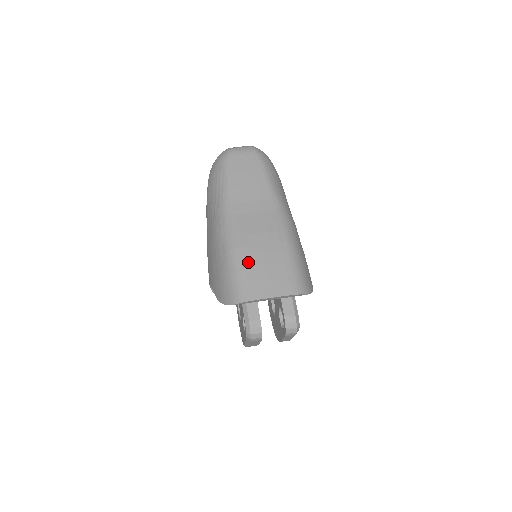
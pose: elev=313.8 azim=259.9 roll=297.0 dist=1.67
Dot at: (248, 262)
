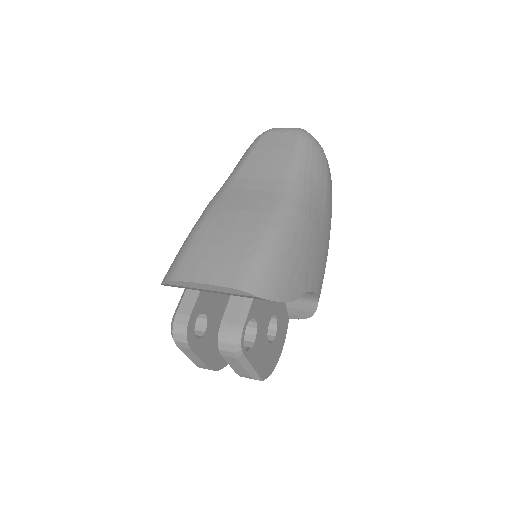
Dot at: (205, 237)
